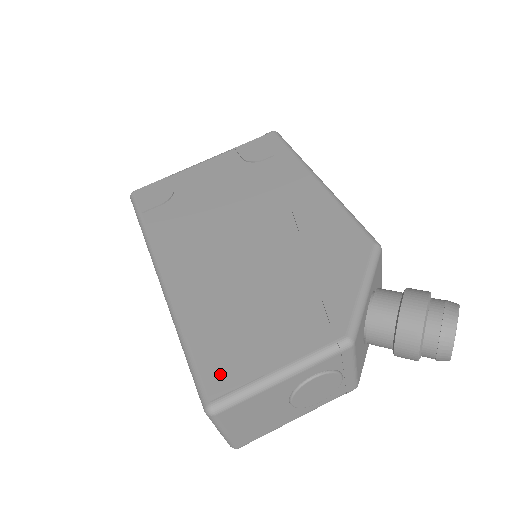
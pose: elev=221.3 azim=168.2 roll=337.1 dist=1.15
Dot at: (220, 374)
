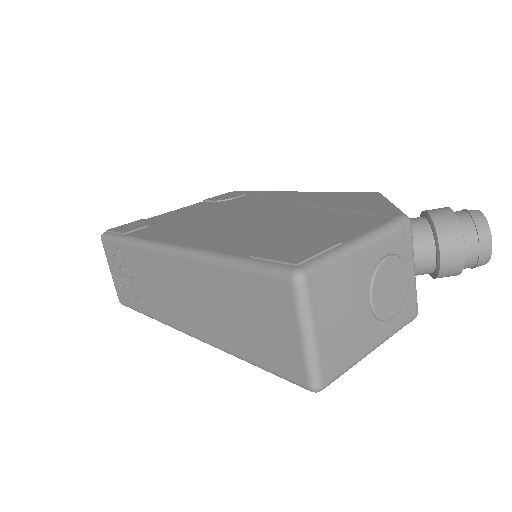
Dot at: (293, 253)
